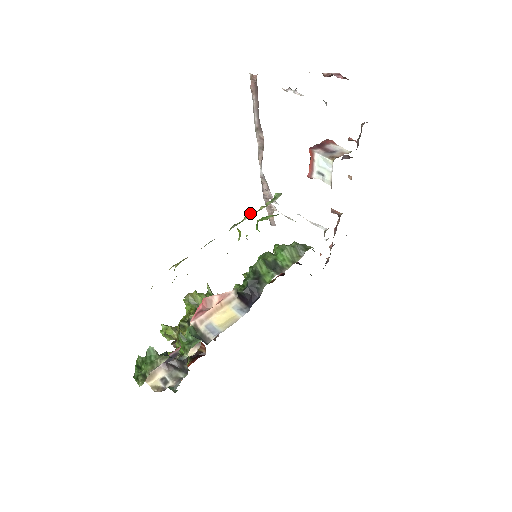
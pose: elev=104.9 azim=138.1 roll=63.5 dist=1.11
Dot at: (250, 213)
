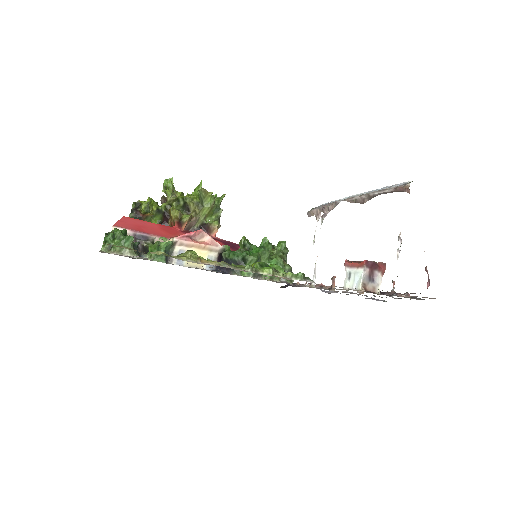
Dot at: (270, 271)
